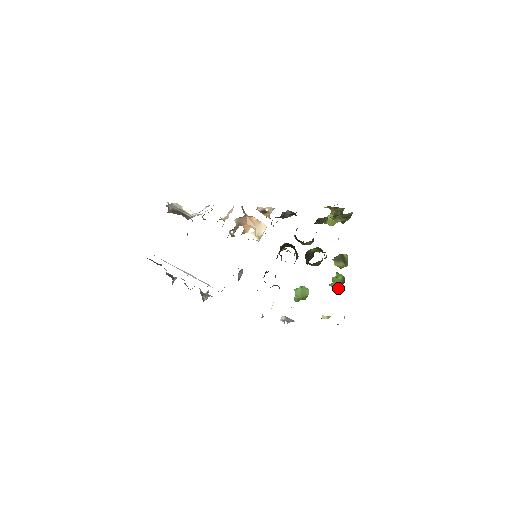
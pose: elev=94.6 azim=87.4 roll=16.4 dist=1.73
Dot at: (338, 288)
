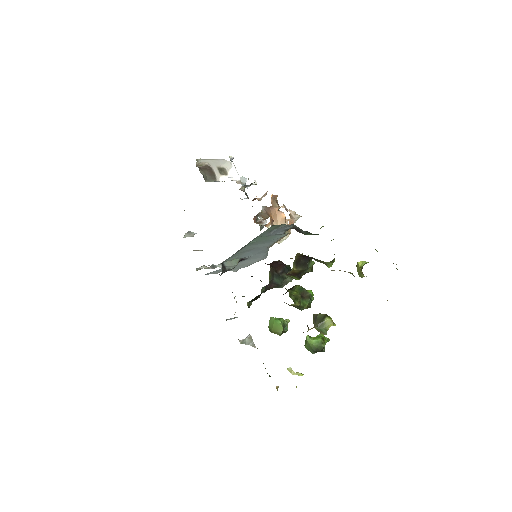
Dot at: (310, 351)
